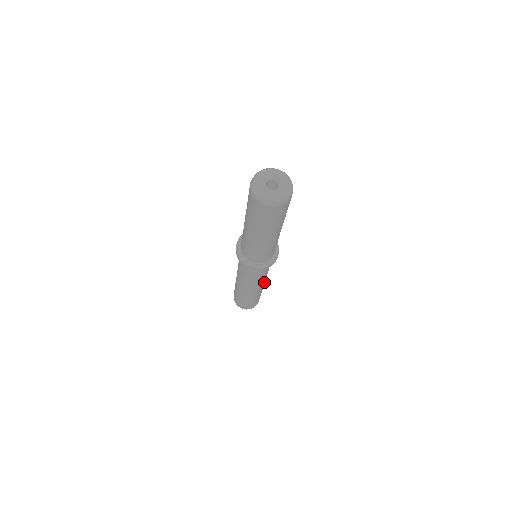
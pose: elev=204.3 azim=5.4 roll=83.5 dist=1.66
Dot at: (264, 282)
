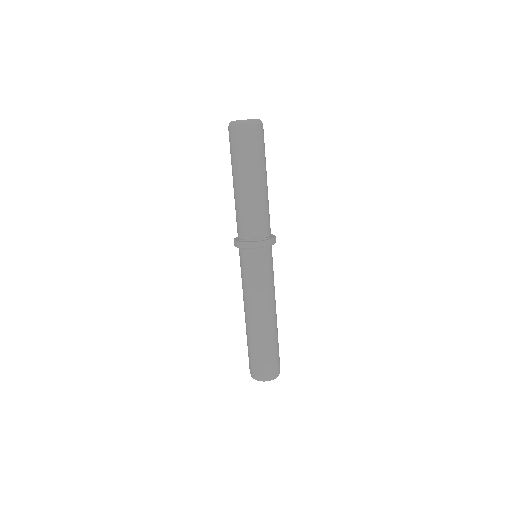
Dot at: (273, 309)
